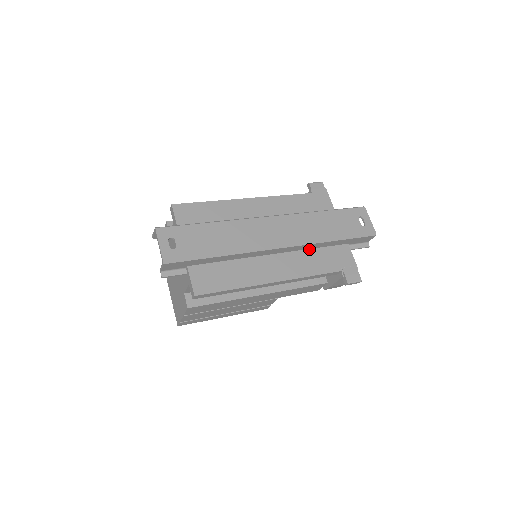
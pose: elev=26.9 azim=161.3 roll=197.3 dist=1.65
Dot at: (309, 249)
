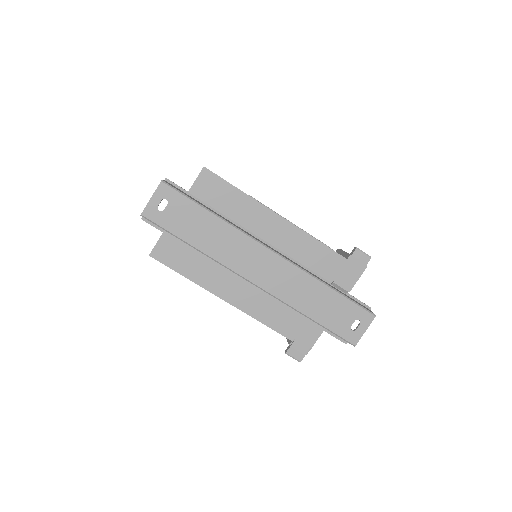
Dot at: occluded
